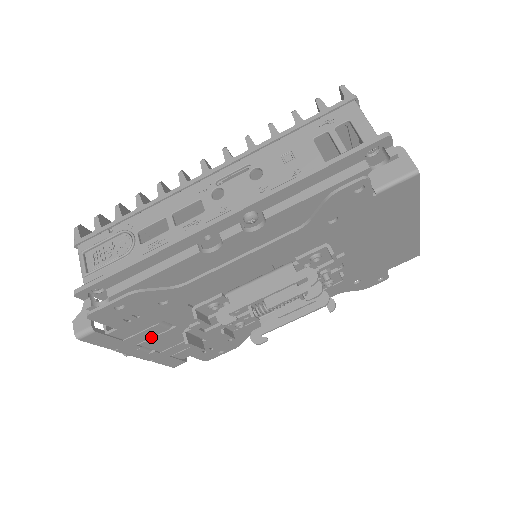
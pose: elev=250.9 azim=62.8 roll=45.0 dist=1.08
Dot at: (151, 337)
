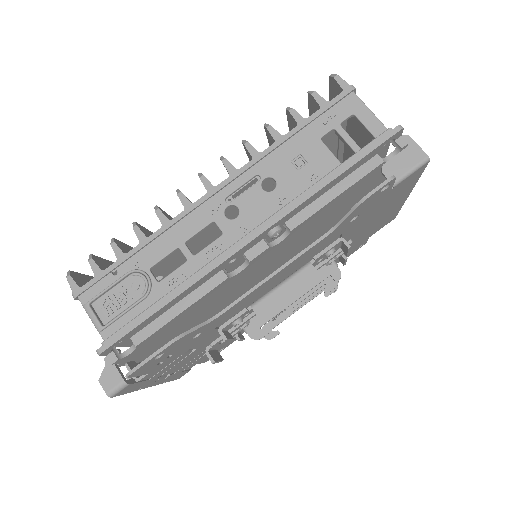
Dot at: (173, 366)
